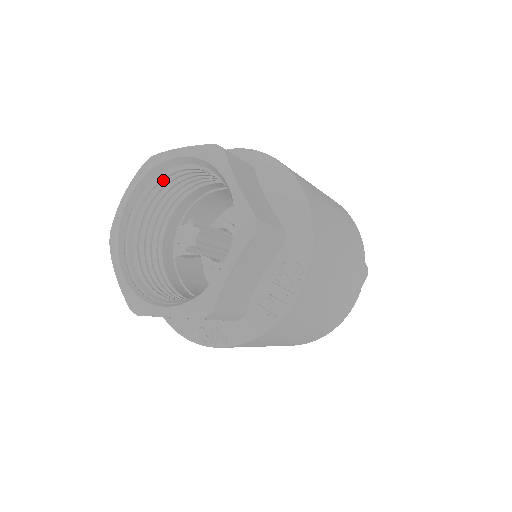
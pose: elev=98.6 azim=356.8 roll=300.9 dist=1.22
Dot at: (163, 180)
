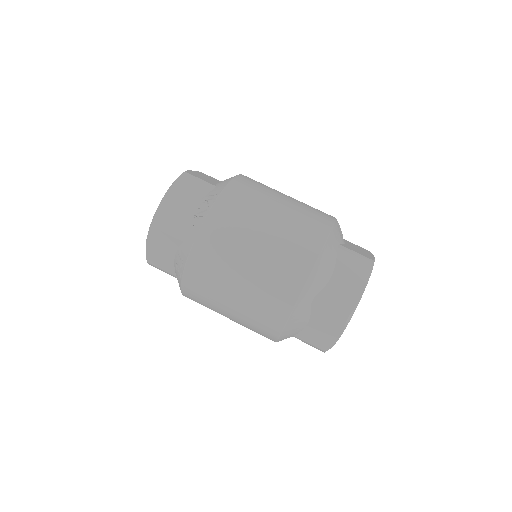
Dot at: occluded
